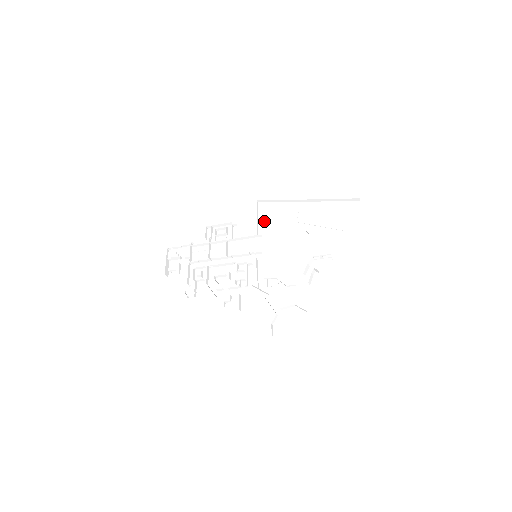
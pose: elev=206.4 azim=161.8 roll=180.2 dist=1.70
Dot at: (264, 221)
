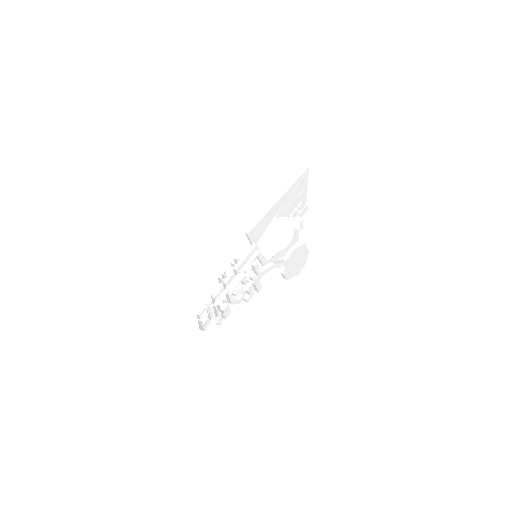
Dot at: (254, 237)
